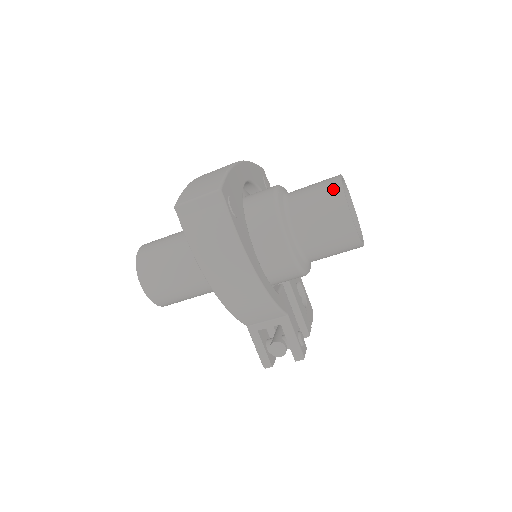
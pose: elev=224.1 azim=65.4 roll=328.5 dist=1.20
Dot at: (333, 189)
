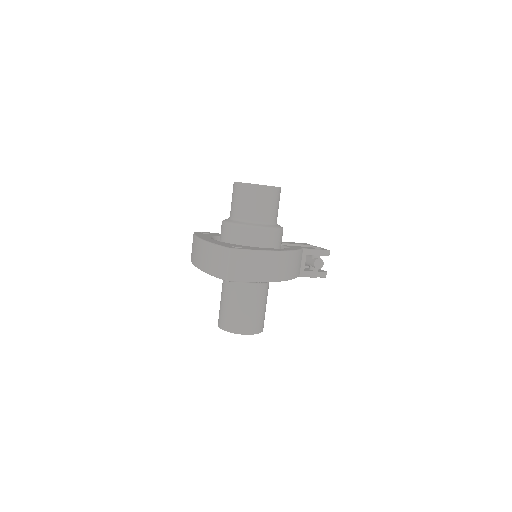
Dot at: (245, 189)
